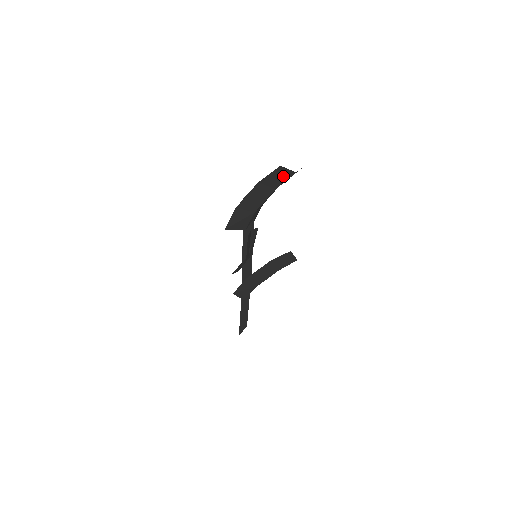
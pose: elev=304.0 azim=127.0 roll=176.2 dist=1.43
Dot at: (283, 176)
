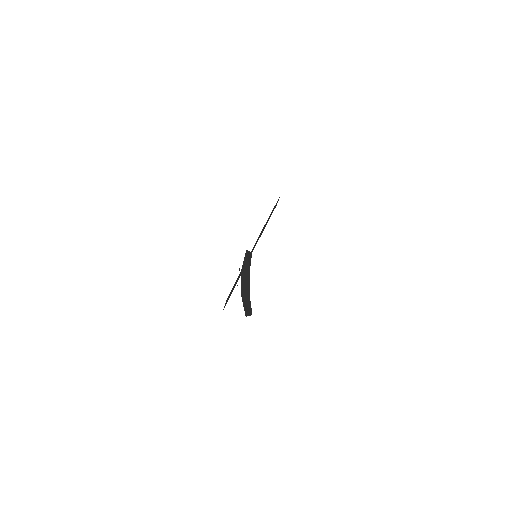
Dot at: occluded
